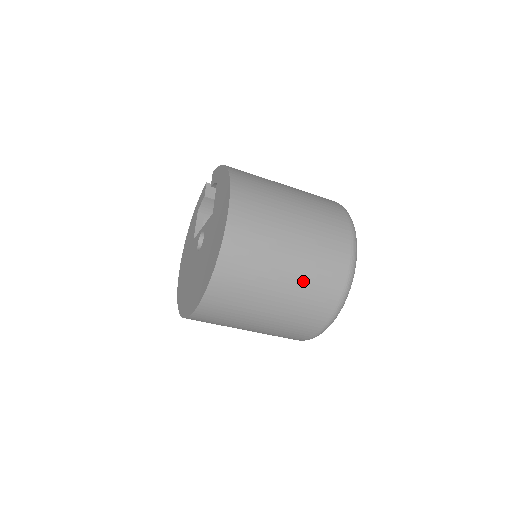
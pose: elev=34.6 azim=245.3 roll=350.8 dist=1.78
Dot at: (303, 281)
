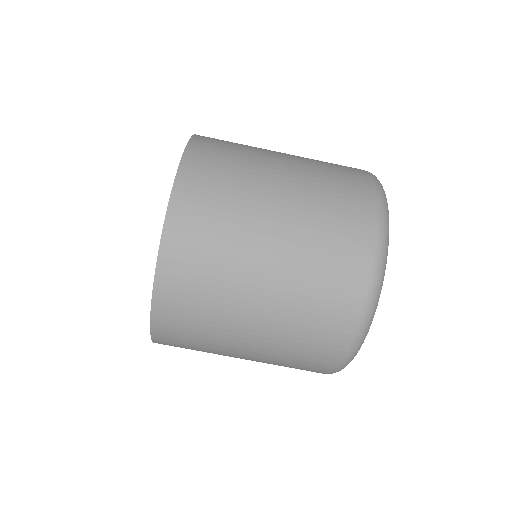
Dot at: (286, 322)
